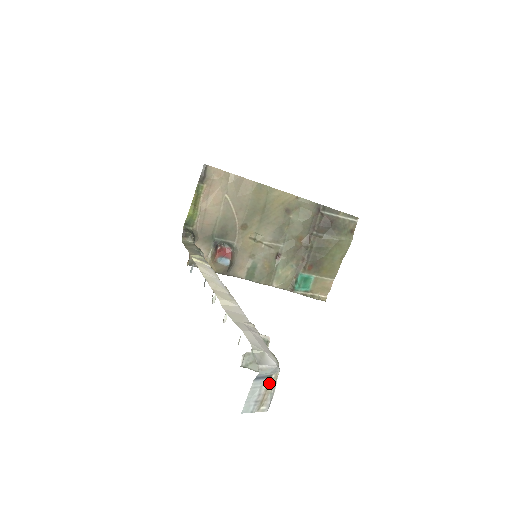
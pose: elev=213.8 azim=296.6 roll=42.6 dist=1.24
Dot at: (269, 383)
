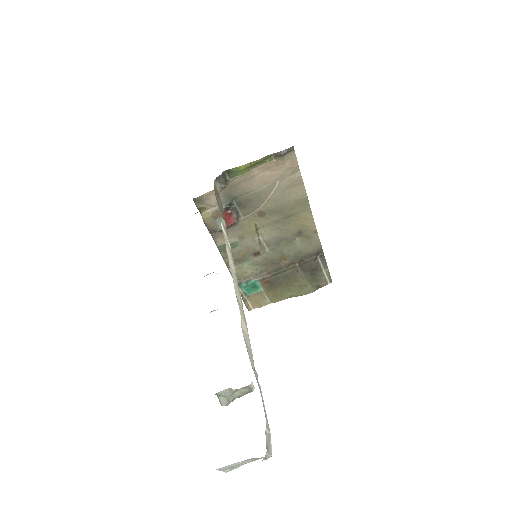
Dot at: (252, 460)
